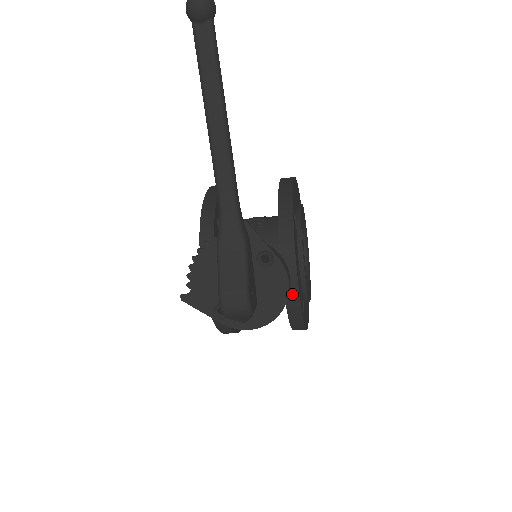
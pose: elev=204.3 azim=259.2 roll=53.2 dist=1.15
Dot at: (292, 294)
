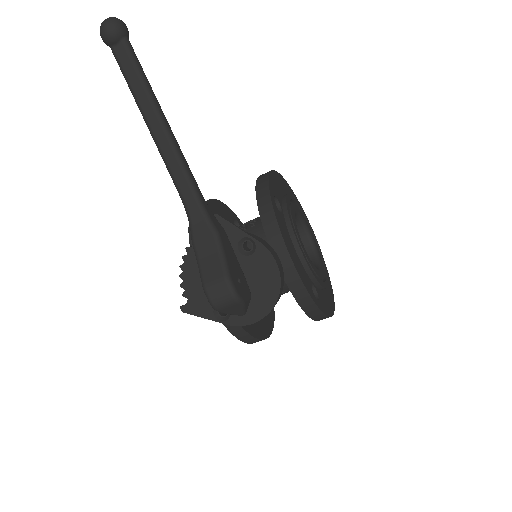
Dot at: (292, 278)
